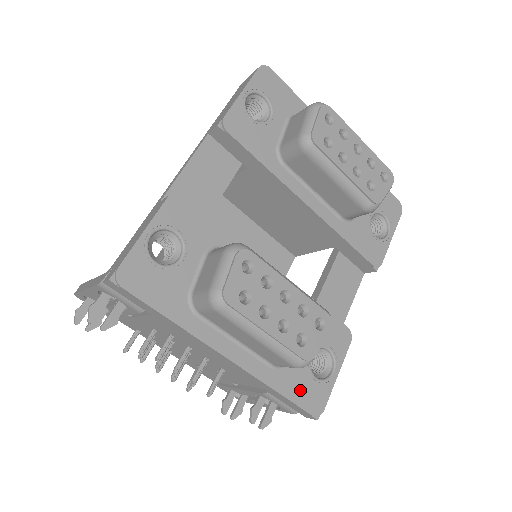
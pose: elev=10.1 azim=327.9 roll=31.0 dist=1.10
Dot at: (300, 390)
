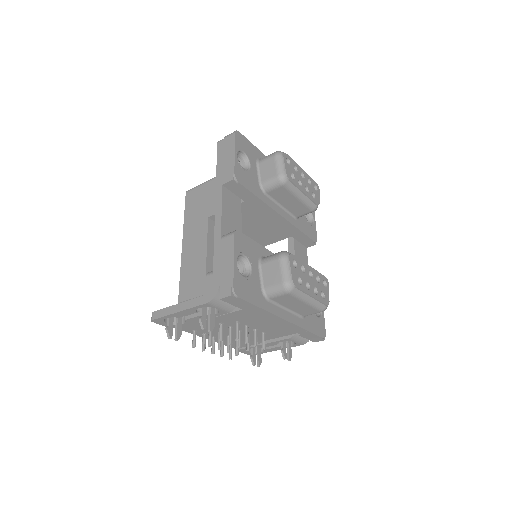
Dot at: (315, 326)
